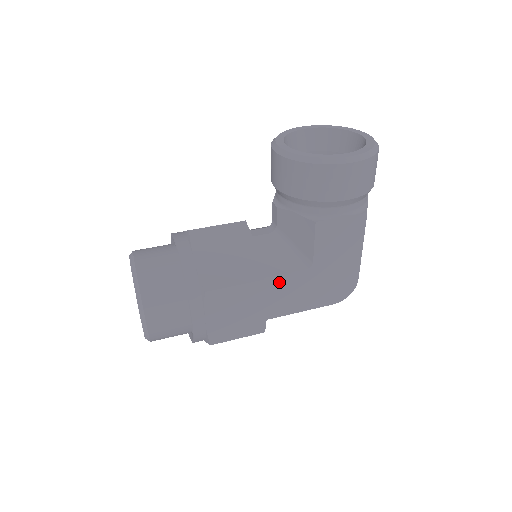
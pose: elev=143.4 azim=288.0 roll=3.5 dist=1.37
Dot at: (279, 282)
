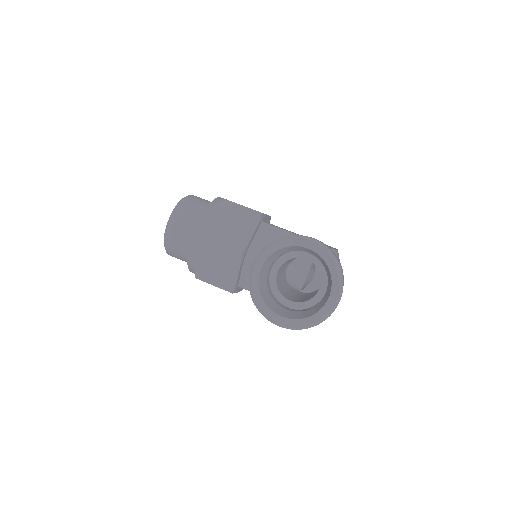
Dot at: occluded
